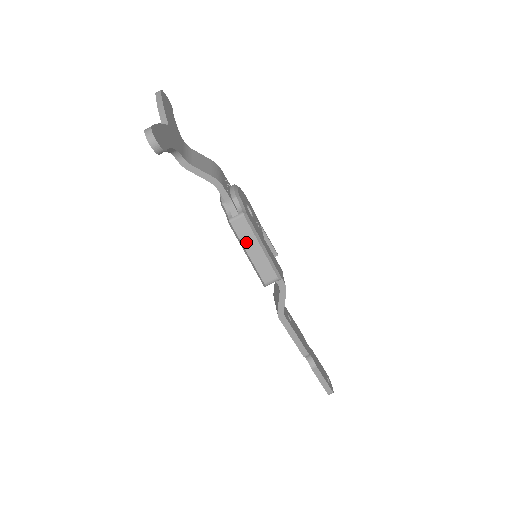
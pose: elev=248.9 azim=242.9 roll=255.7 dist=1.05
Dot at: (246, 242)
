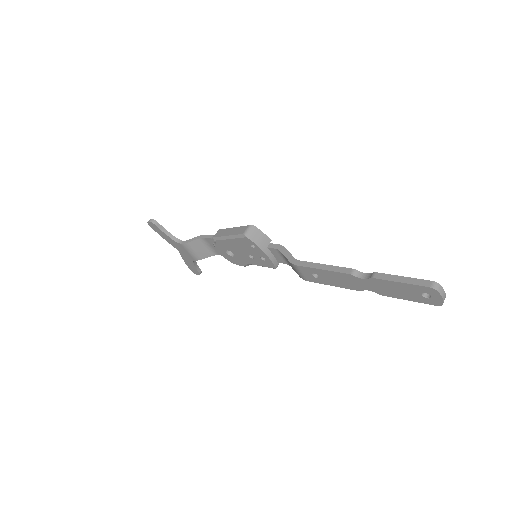
Dot at: (224, 234)
